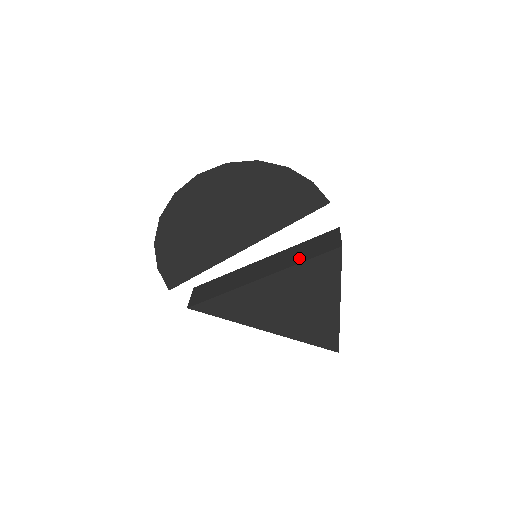
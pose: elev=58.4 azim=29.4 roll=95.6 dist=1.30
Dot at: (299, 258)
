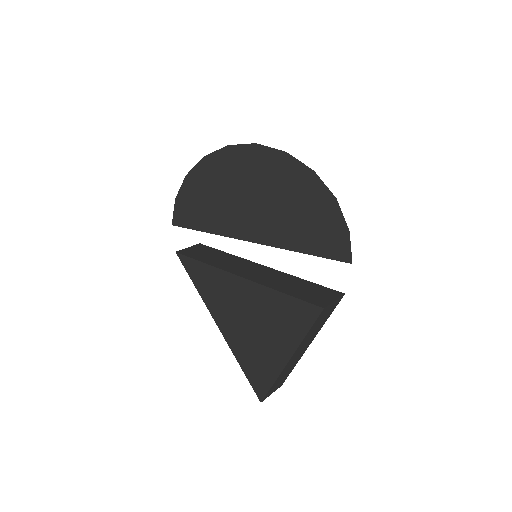
Dot at: (285, 288)
